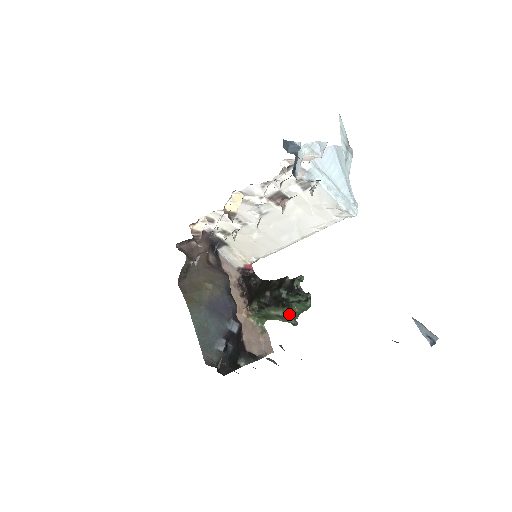
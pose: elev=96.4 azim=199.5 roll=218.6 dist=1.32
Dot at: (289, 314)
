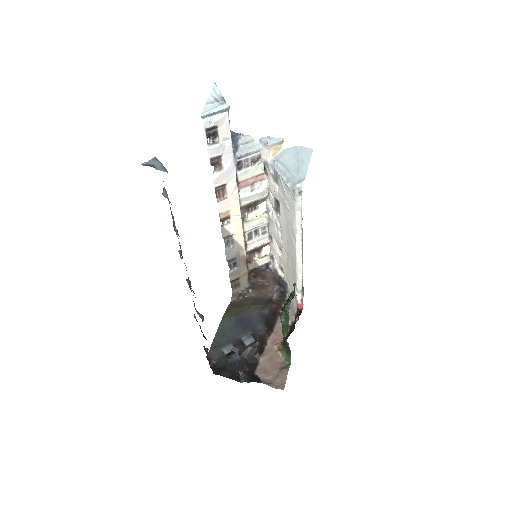
Dot at: (283, 327)
